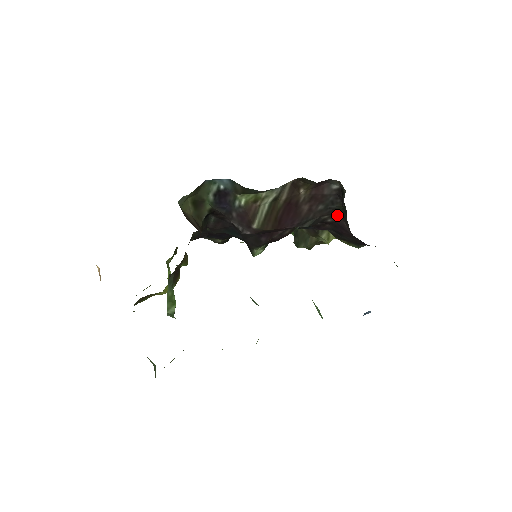
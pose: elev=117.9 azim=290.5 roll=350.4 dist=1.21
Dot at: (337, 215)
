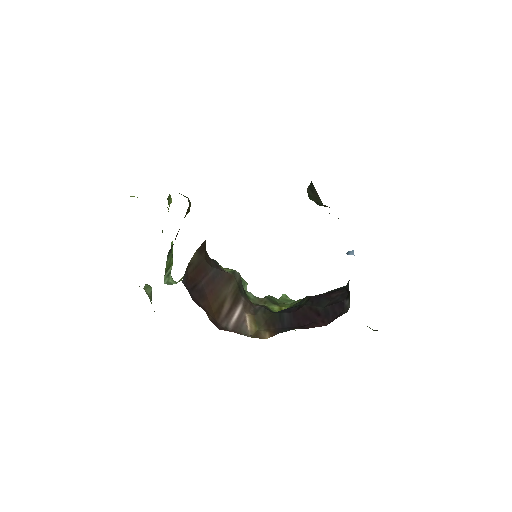
Dot at: occluded
